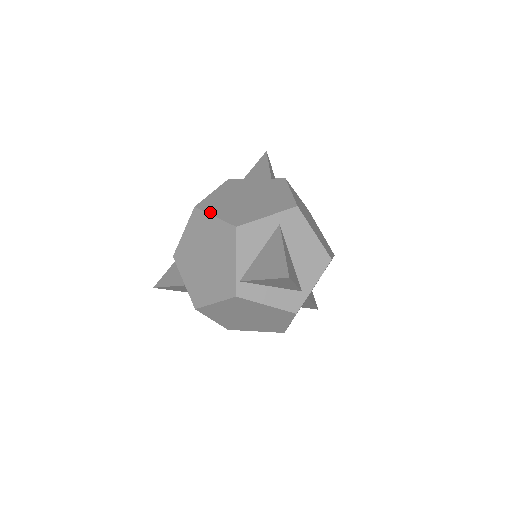
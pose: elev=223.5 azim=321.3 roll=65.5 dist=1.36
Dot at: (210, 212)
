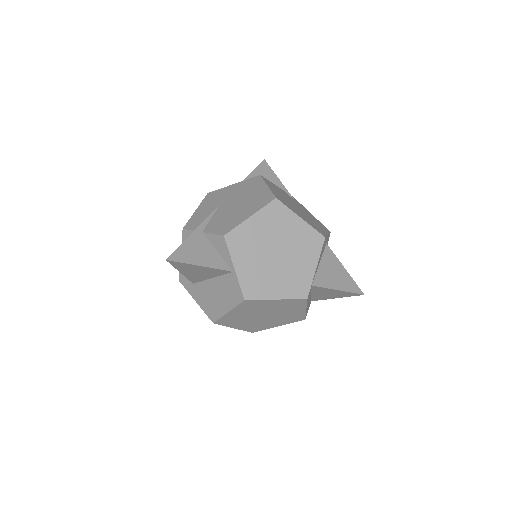
Dot at: (294, 211)
